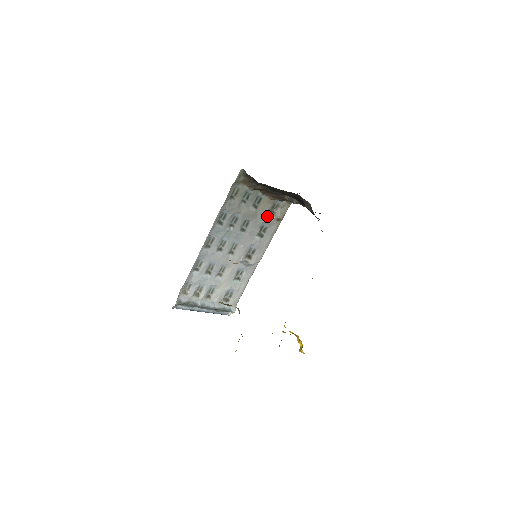
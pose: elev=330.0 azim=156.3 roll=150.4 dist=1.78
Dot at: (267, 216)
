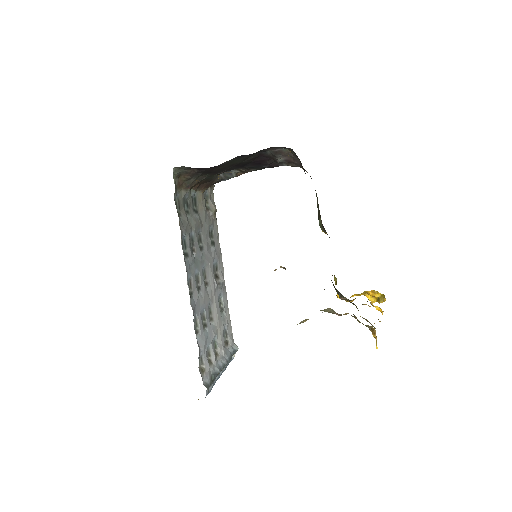
Dot at: (207, 216)
